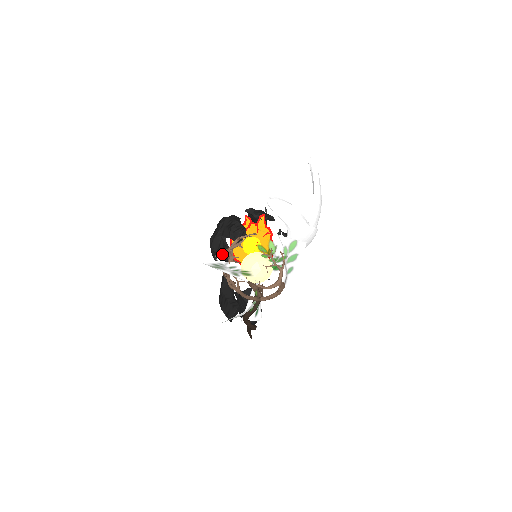
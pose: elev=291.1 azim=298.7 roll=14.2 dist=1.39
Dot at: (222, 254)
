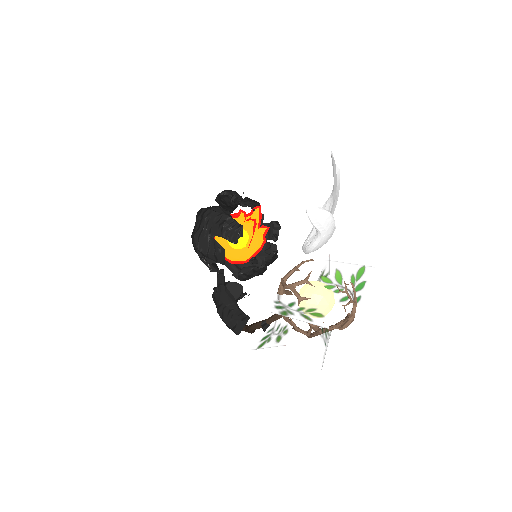
Dot at: (215, 257)
